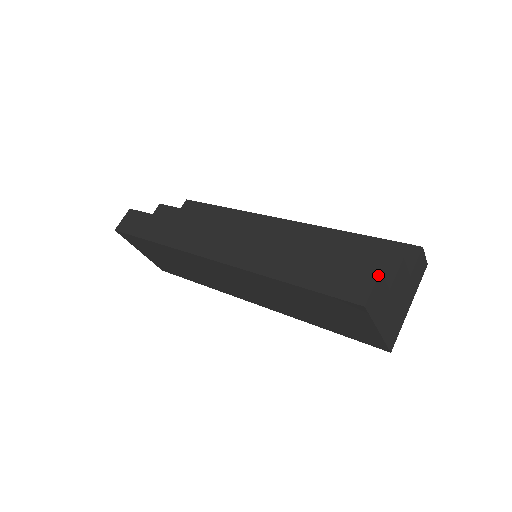
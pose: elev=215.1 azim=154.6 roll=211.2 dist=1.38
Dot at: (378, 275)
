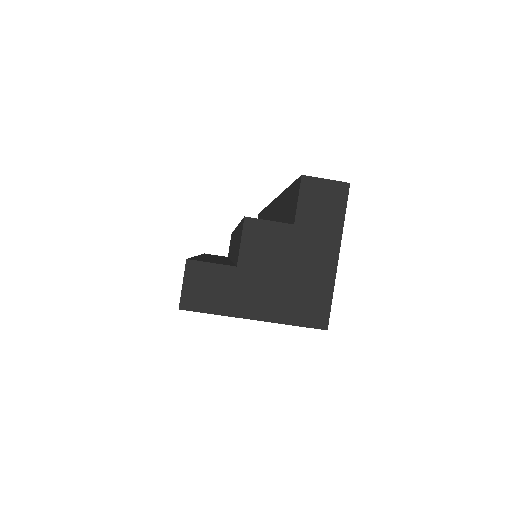
Dot at: (185, 266)
